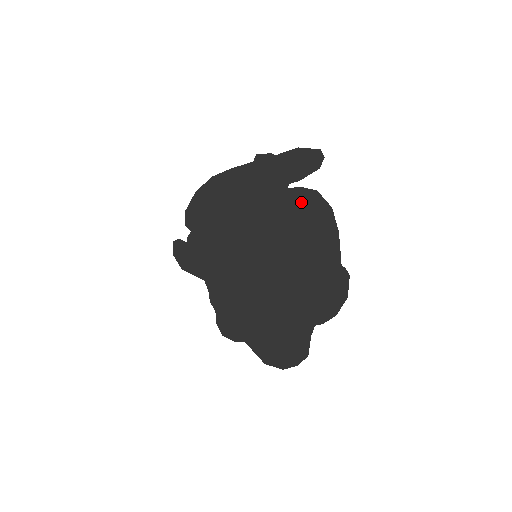
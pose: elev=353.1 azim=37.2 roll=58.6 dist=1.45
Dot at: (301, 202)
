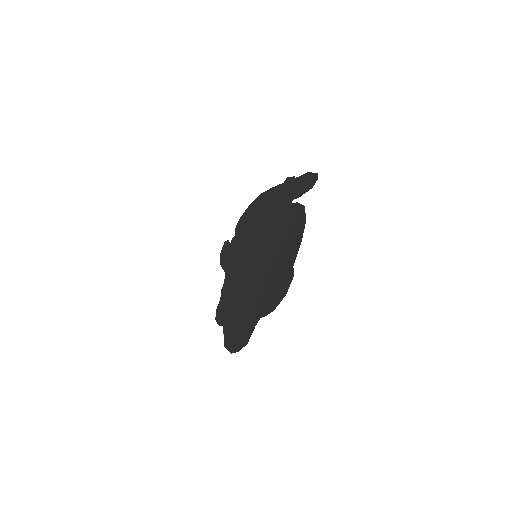
Dot at: (293, 214)
